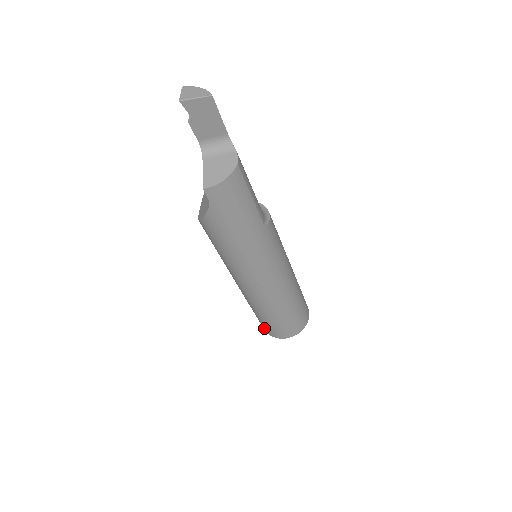
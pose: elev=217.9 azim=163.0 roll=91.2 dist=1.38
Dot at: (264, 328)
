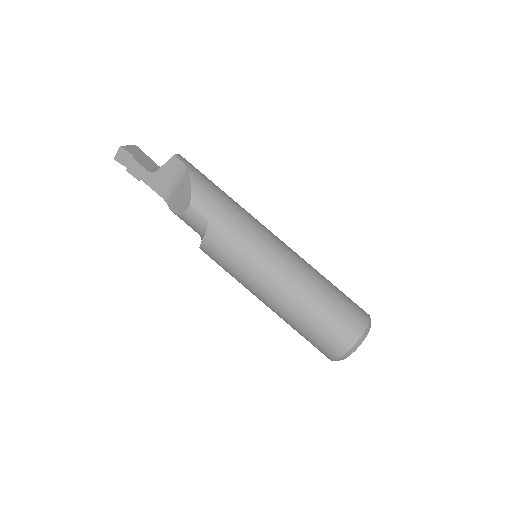
Dot at: (349, 330)
